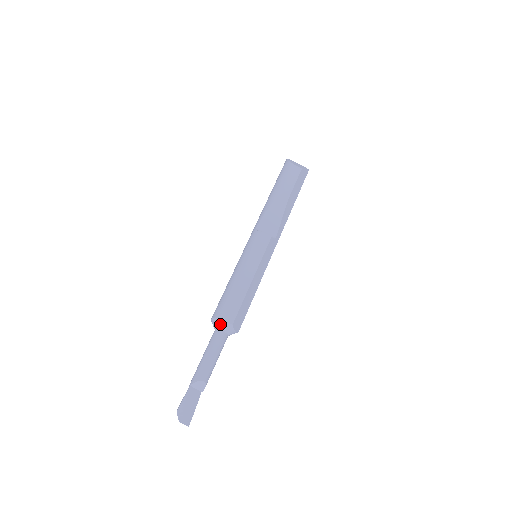
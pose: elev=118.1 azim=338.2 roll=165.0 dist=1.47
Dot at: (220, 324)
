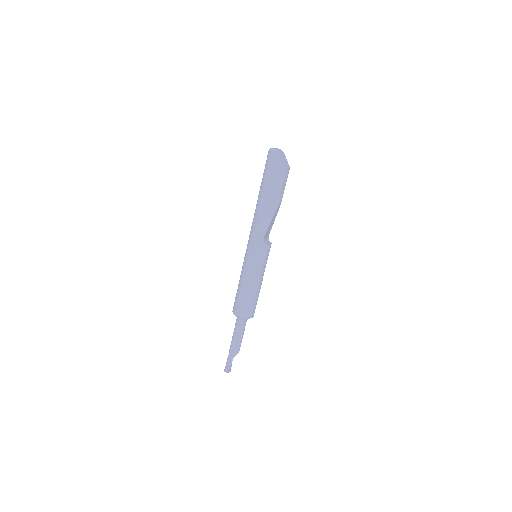
Dot at: occluded
